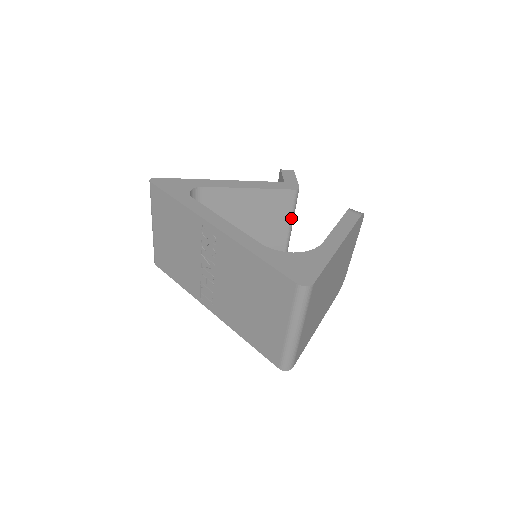
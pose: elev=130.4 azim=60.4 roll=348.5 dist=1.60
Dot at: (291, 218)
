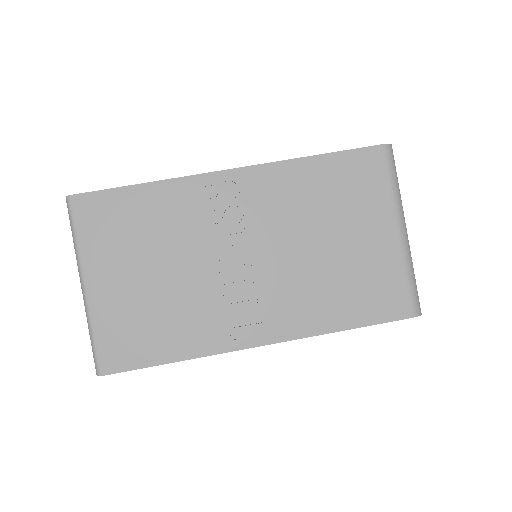
Dot at: occluded
